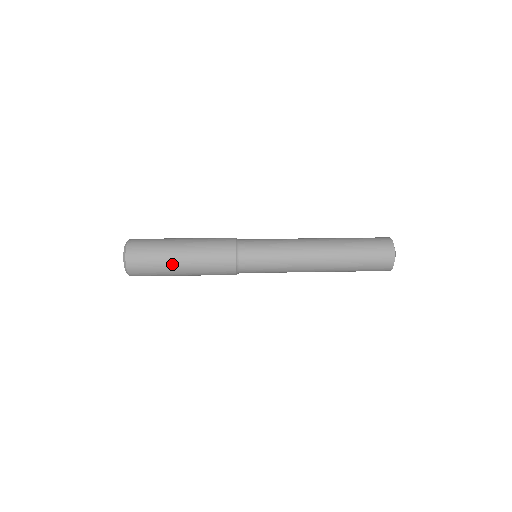
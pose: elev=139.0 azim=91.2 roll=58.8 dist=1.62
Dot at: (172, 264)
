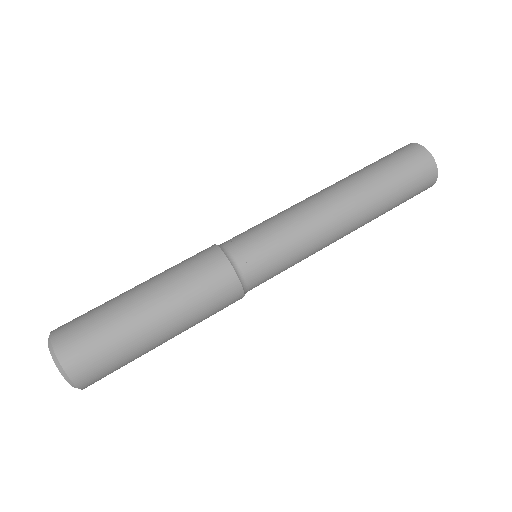
Dot at: (147, 340)
